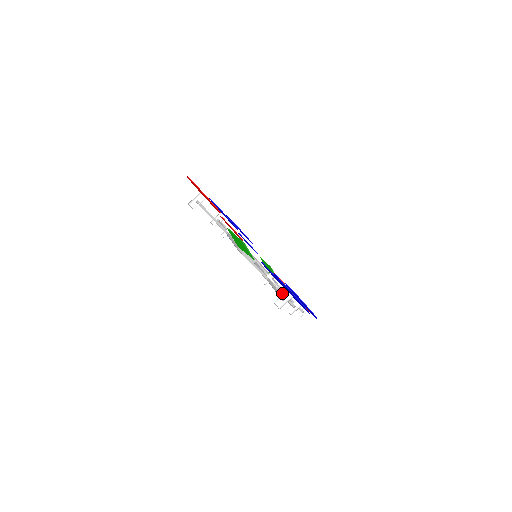
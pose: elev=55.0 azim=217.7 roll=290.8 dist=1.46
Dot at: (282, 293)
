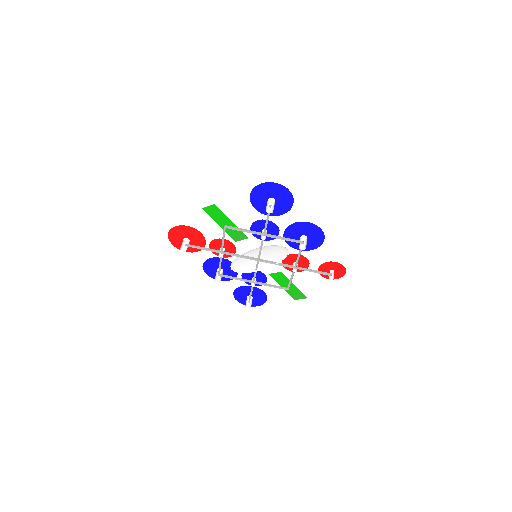
Dot at: (284, 239)
